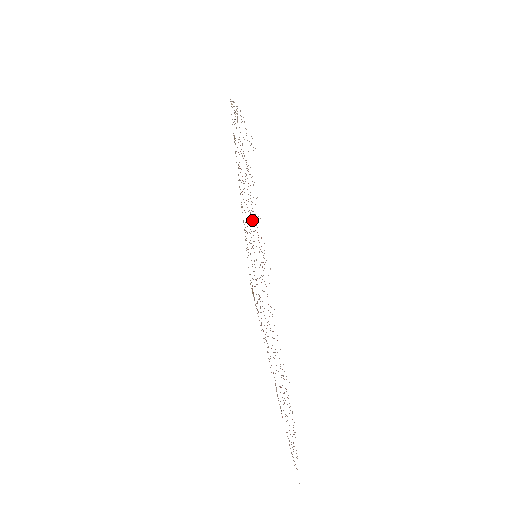
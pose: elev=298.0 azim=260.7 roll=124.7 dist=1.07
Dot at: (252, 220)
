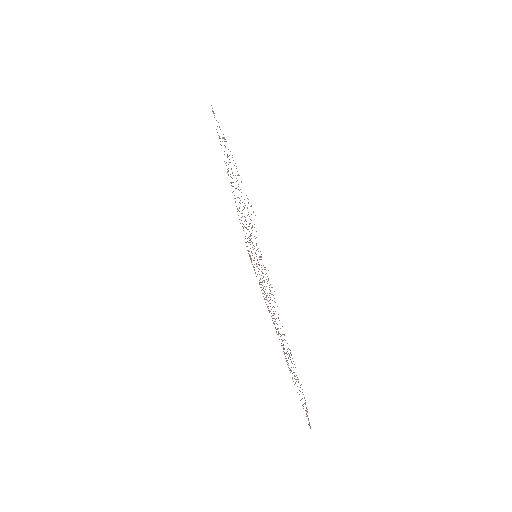
Dot at: occluded
